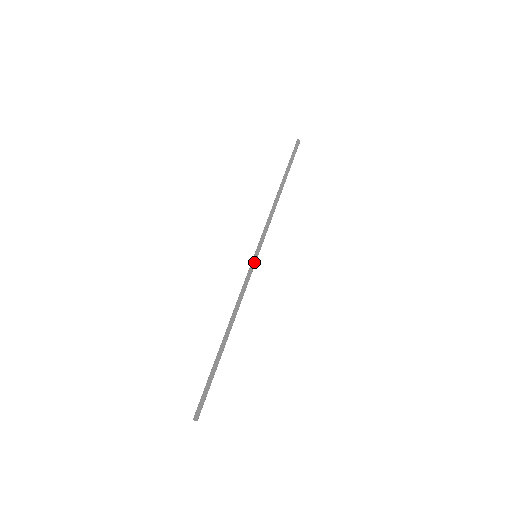
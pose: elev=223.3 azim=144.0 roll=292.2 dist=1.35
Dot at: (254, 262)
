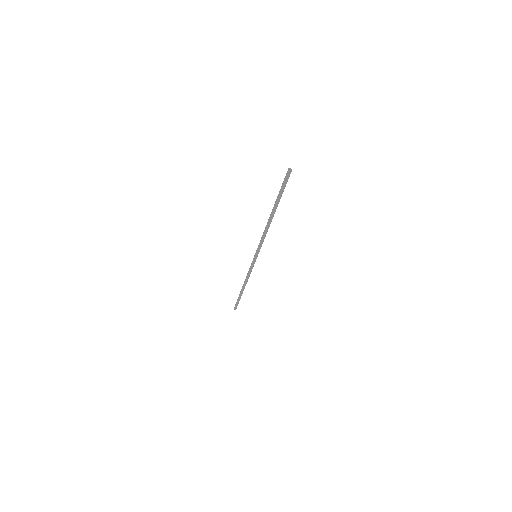
Dot at: occluded
